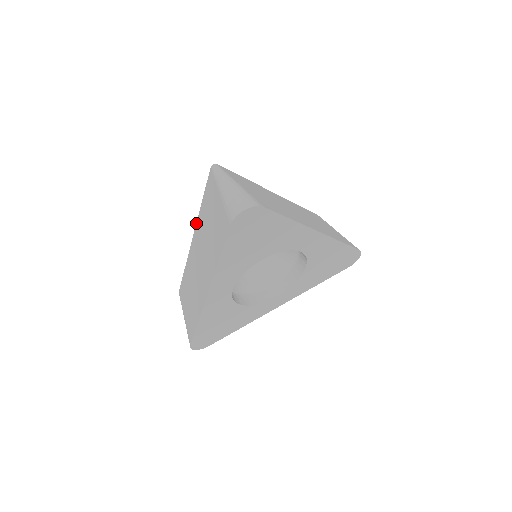
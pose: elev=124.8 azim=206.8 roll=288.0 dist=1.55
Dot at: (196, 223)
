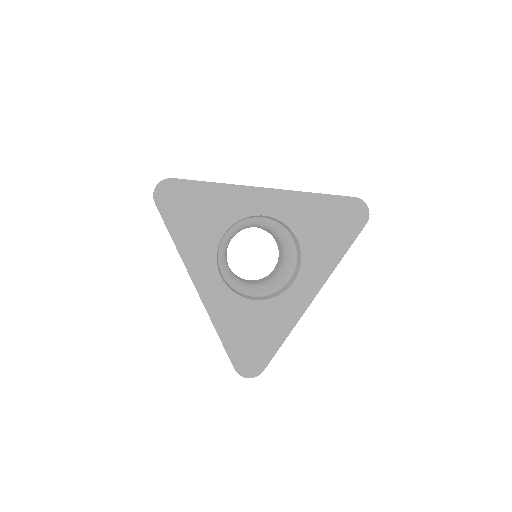
Dot at: occluded
